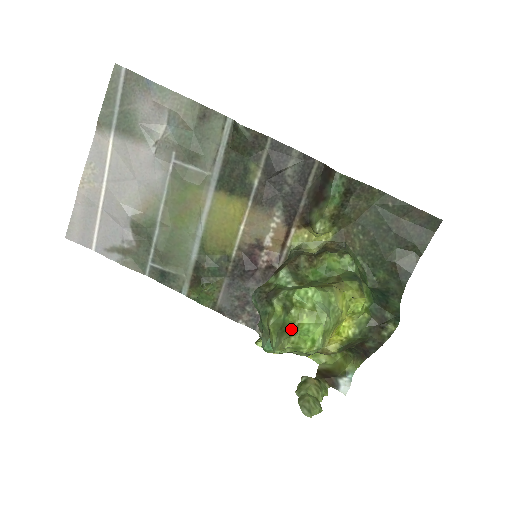
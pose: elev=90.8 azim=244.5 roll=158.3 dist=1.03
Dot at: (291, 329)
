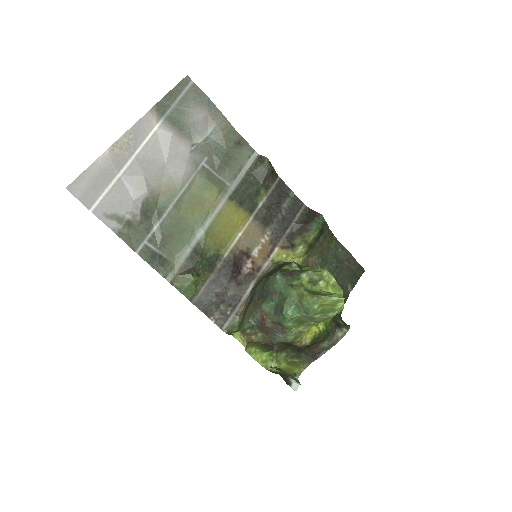
Dot at: (323, 293)
